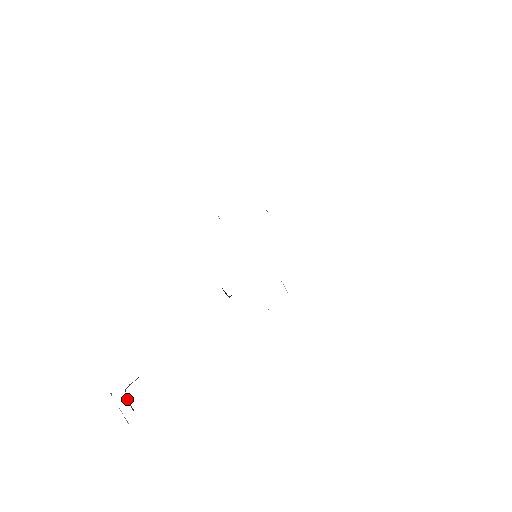
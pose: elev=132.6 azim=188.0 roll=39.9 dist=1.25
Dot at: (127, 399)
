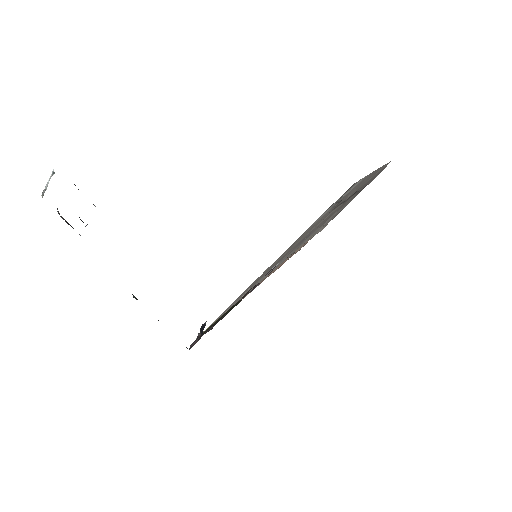
Dot at: occluded
